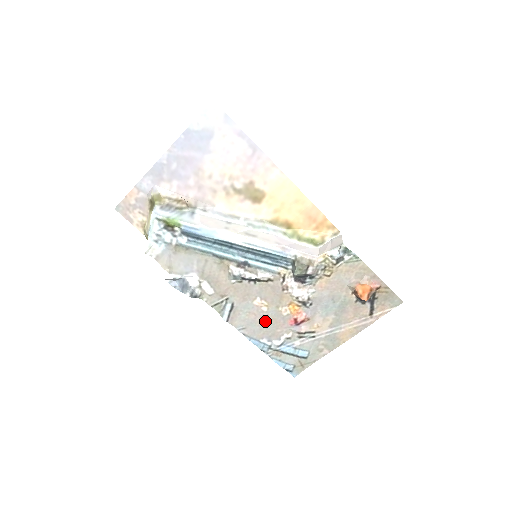
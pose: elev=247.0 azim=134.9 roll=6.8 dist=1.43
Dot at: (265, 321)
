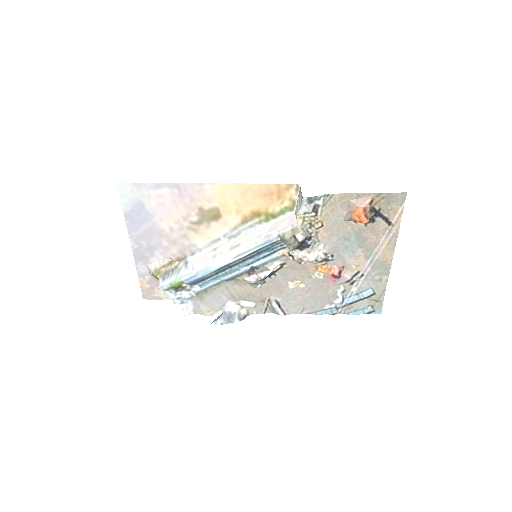
Dot at: (313, 293)
